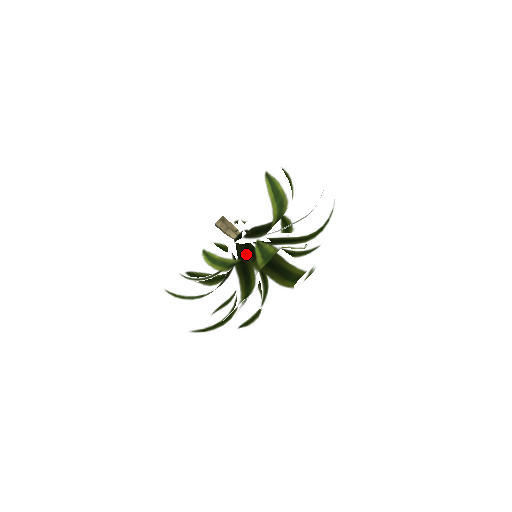
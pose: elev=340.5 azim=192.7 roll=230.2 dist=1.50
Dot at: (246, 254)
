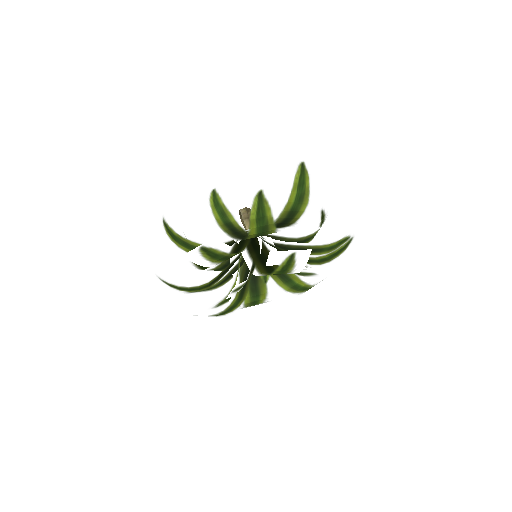
Dot at: (245, 196)
